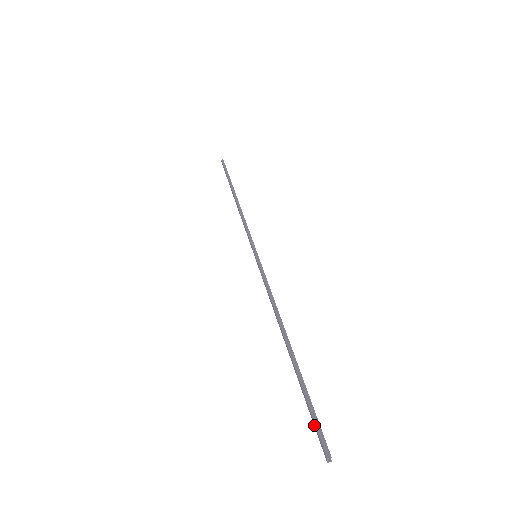
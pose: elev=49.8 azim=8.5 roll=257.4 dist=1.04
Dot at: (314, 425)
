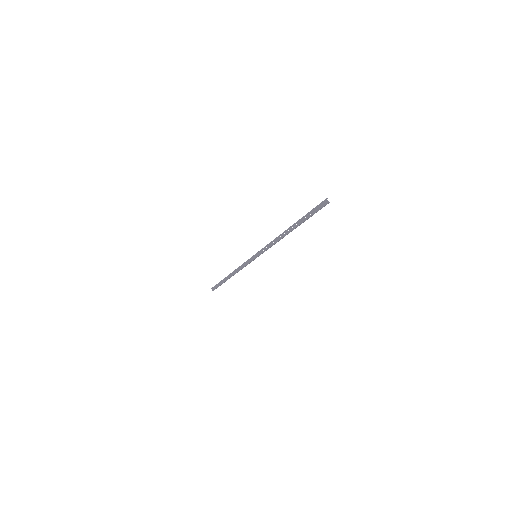
Dot at: (317, 209)
